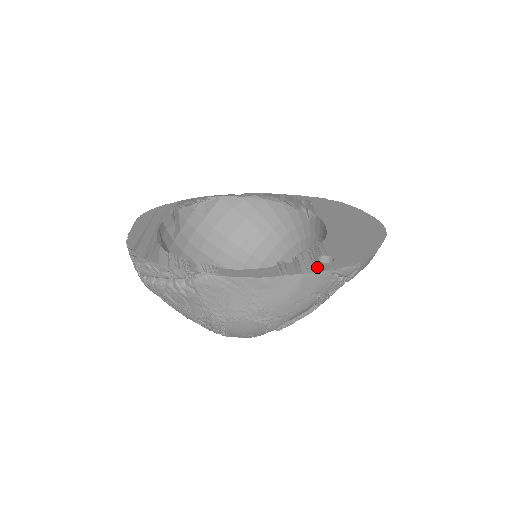
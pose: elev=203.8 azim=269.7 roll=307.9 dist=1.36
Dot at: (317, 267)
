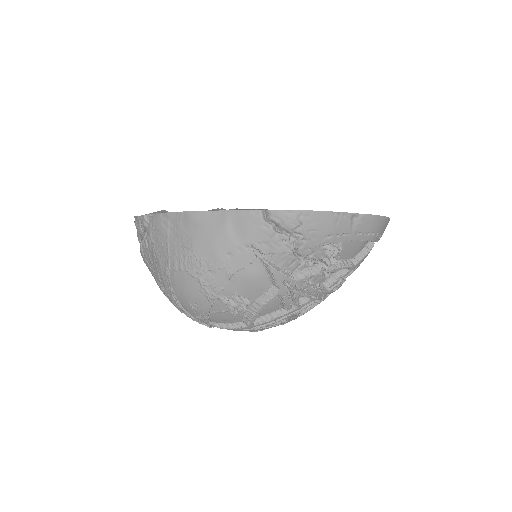
Dot at: occluded
